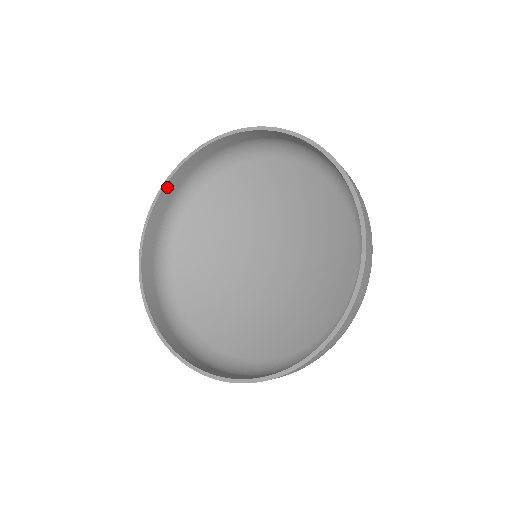
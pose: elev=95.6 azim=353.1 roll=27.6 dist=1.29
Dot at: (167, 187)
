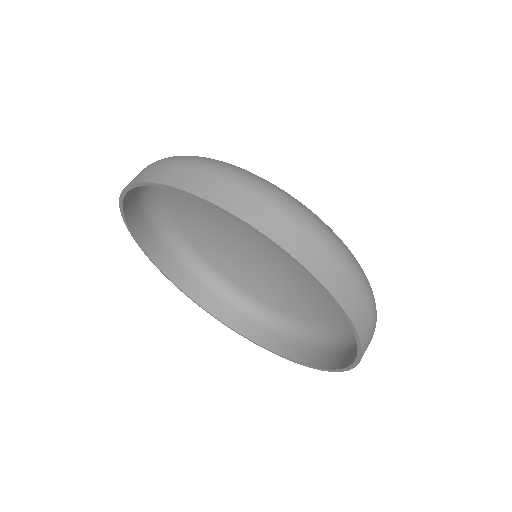
Dot at: (157, 260)
